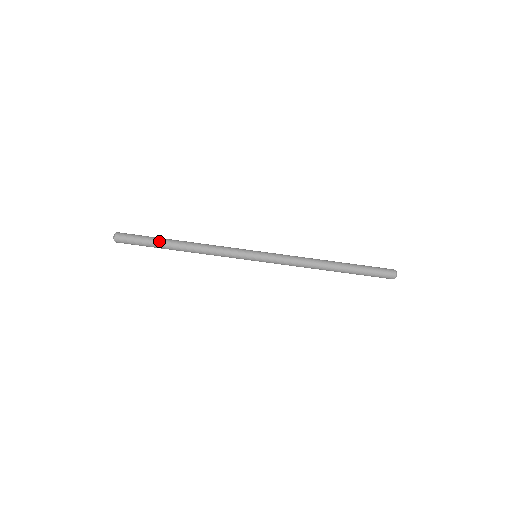
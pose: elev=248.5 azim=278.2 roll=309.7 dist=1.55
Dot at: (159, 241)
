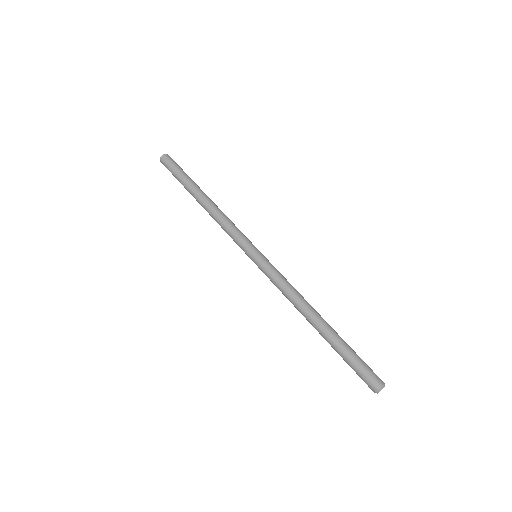
Dot at: (188, 183)
